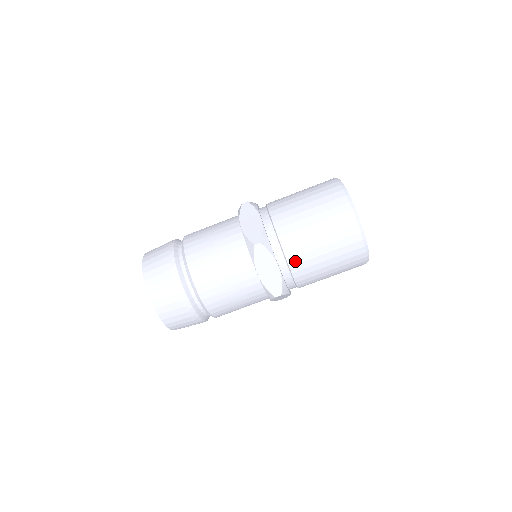
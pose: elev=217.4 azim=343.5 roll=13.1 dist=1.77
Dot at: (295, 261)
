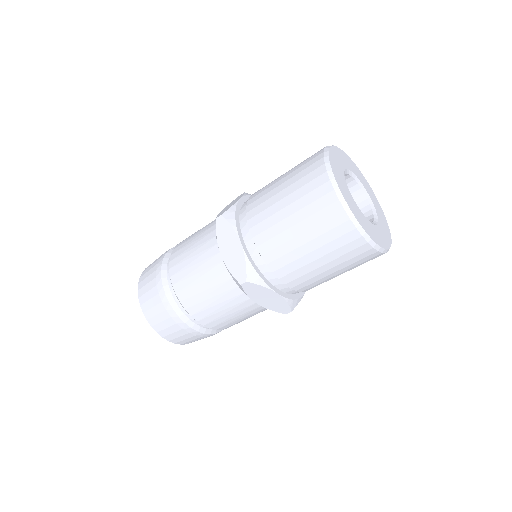
Dot at: (295, 283)
